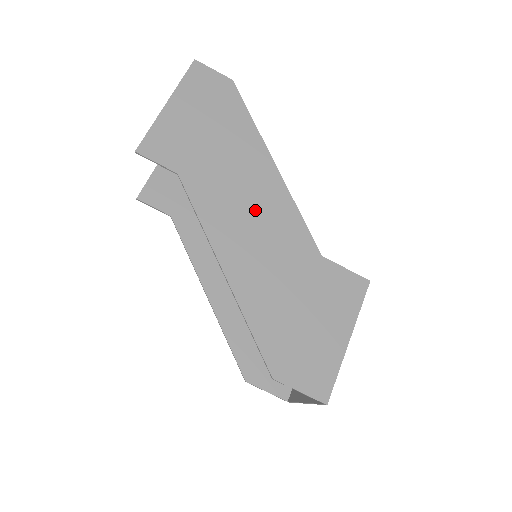
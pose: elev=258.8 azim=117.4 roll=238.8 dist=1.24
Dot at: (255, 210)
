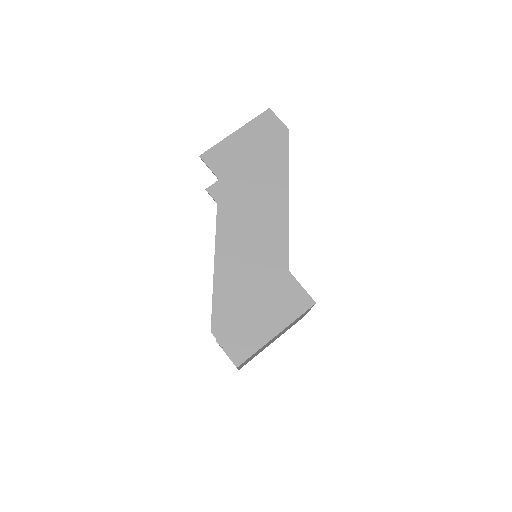
Dot at: (257, 221)
